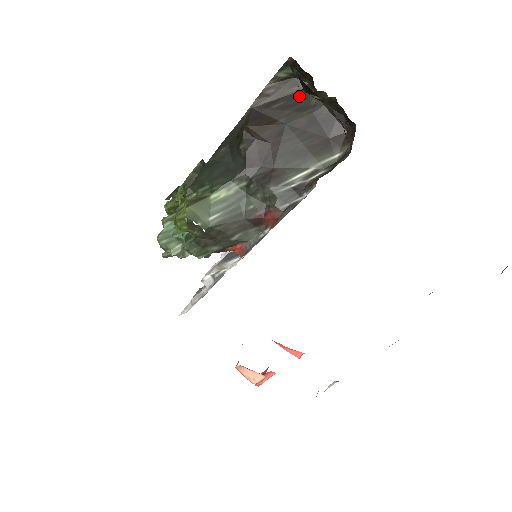
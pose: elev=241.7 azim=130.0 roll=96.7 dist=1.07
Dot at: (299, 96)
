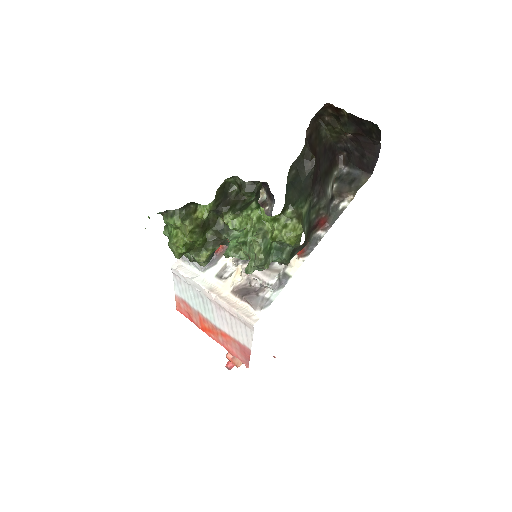
Dot at: (317, 130)
